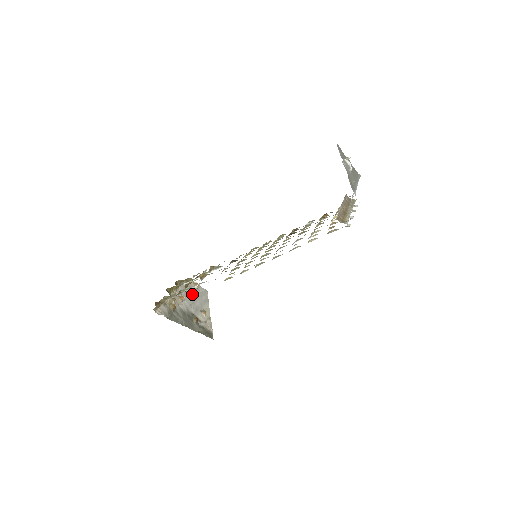
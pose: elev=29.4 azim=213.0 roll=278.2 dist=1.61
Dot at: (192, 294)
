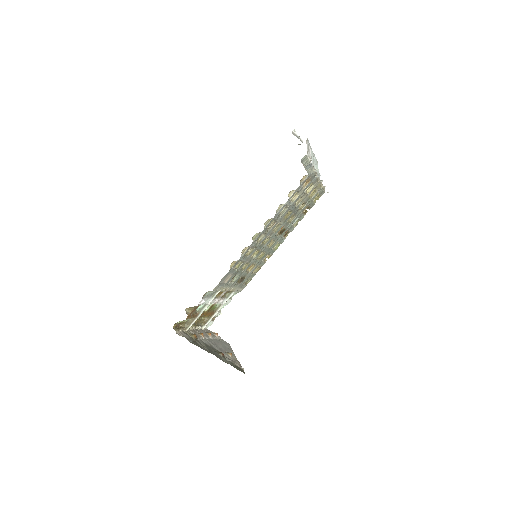
Dot at: (213, 339)
